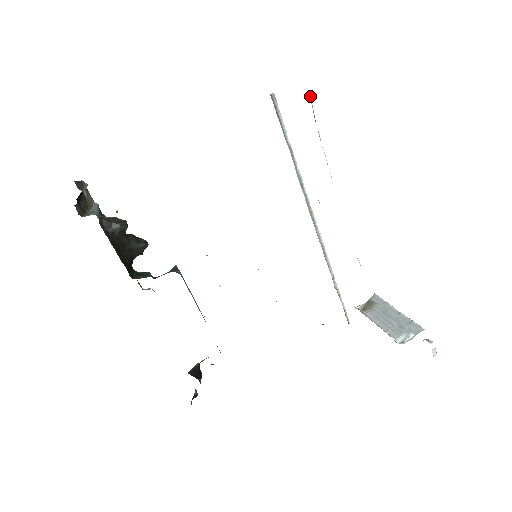
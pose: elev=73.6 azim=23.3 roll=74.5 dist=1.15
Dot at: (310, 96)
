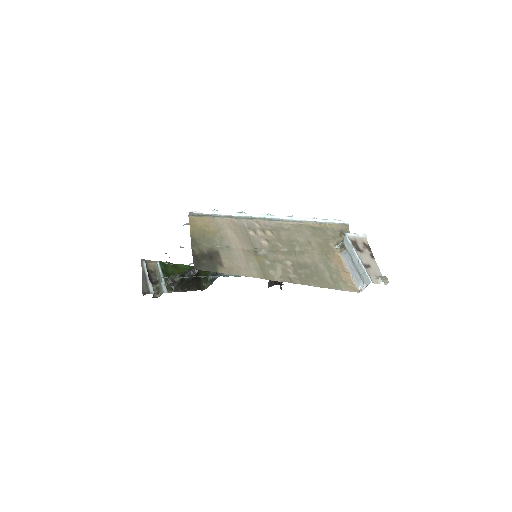
Dot at: occluded
